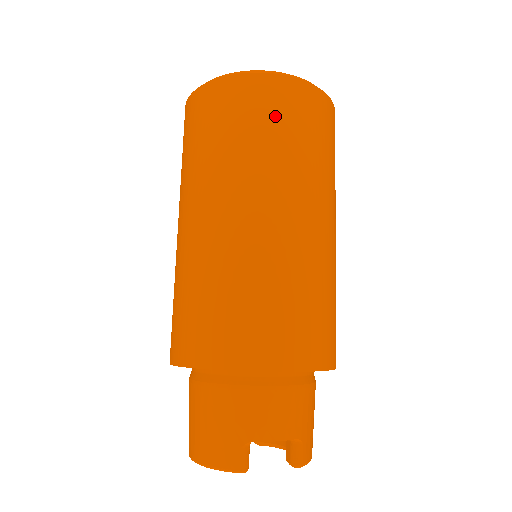
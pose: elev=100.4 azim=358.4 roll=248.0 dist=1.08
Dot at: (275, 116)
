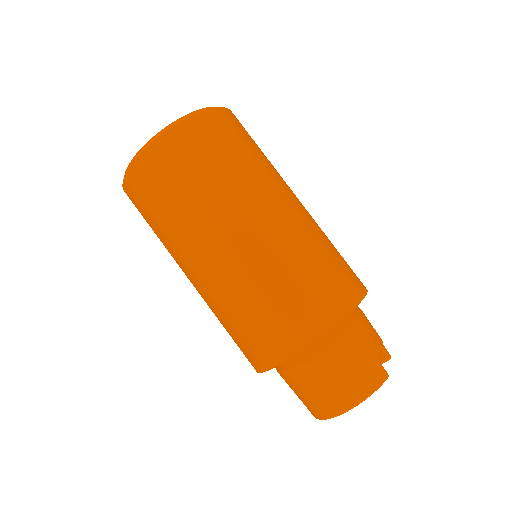
Dot at: (242, 136)
